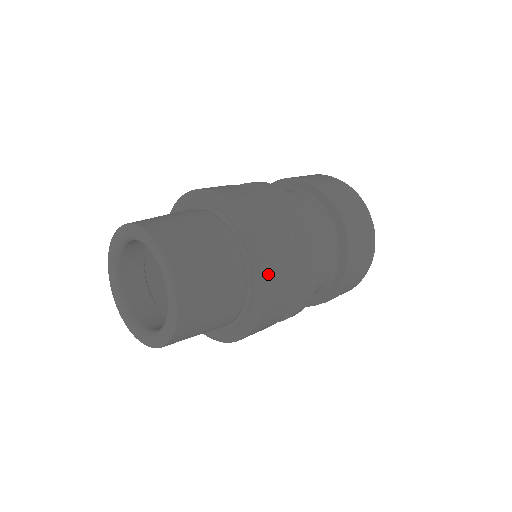
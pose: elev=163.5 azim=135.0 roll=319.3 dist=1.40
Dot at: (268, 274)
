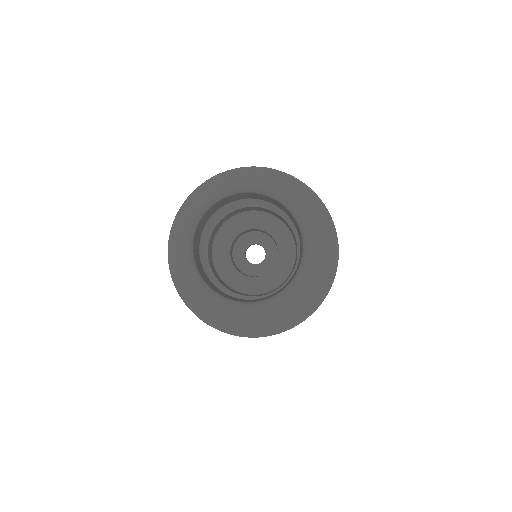
Dot at: (332, 283)
